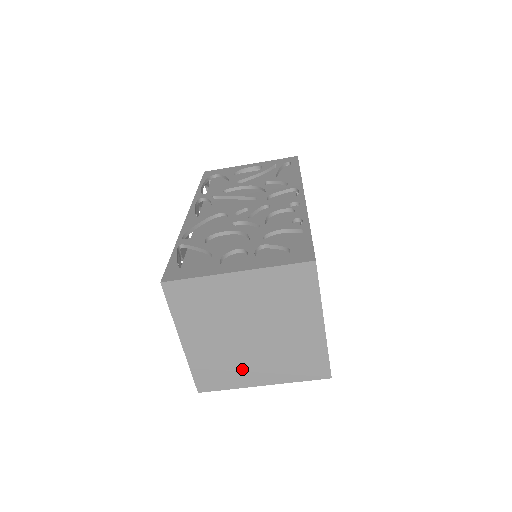
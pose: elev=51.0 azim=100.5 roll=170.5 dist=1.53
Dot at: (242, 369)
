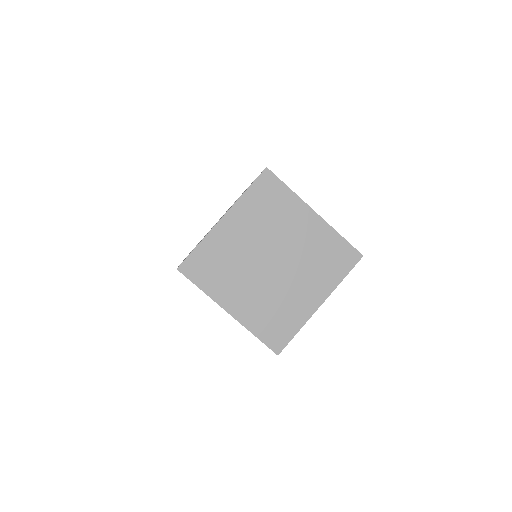
Dot at: (232, 283)
